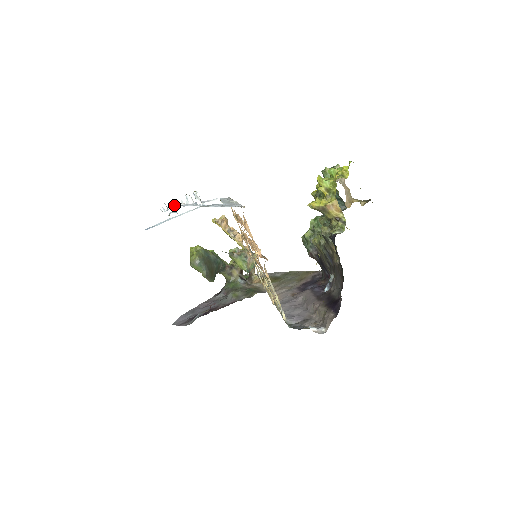
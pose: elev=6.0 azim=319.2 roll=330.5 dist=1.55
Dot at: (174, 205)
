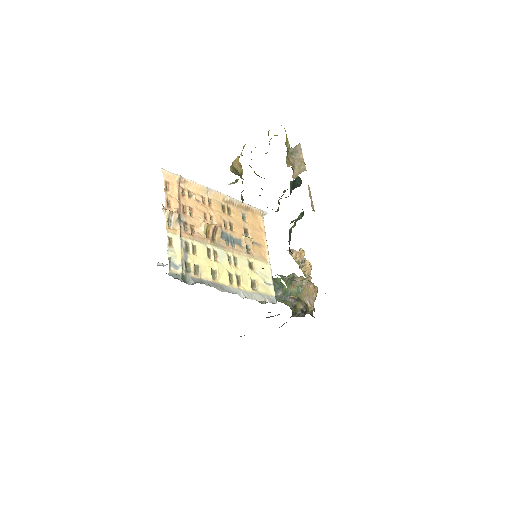
Dot at: occluded
